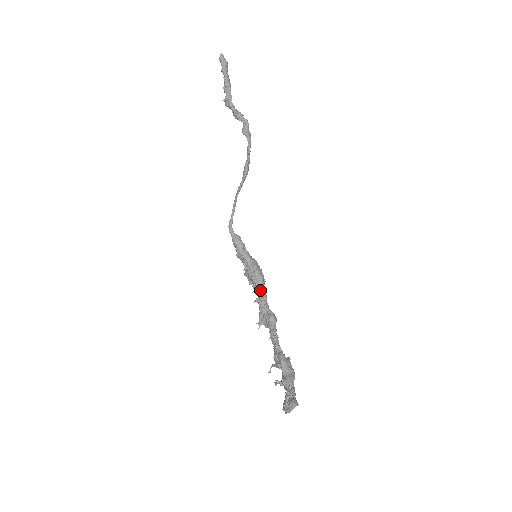
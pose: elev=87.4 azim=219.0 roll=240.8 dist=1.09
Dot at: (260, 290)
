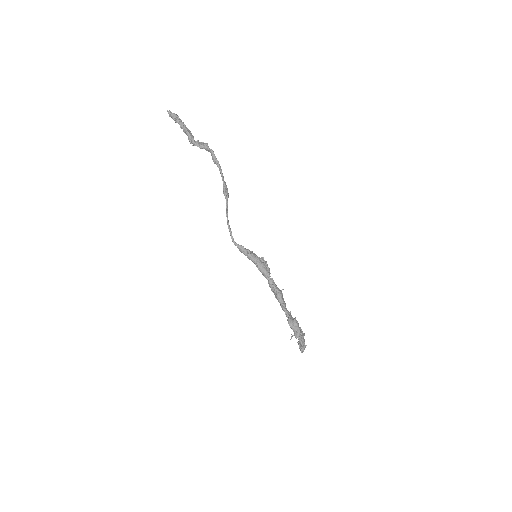
Dot at: occluded
